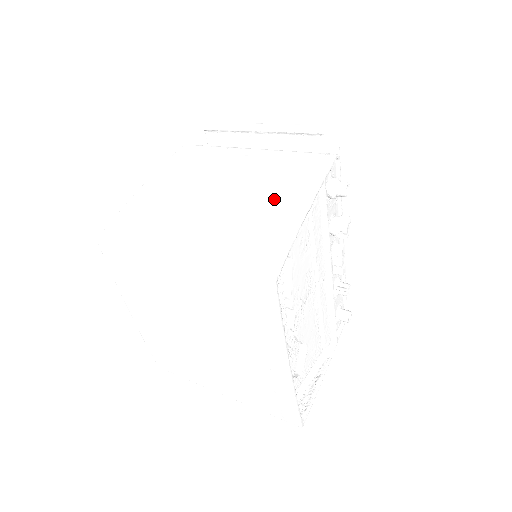
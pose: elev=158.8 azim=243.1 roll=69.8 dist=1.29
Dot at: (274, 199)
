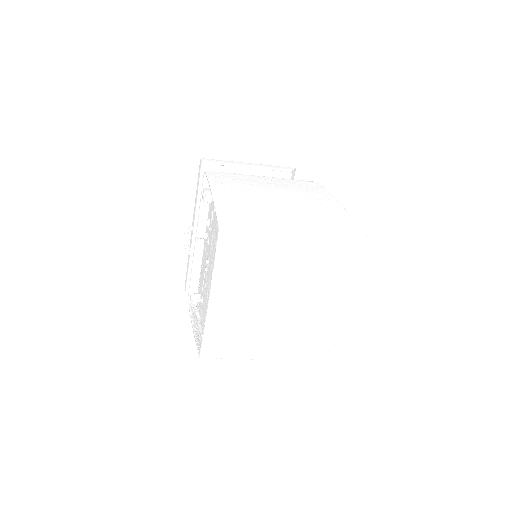
Dot at: (318, 202)
